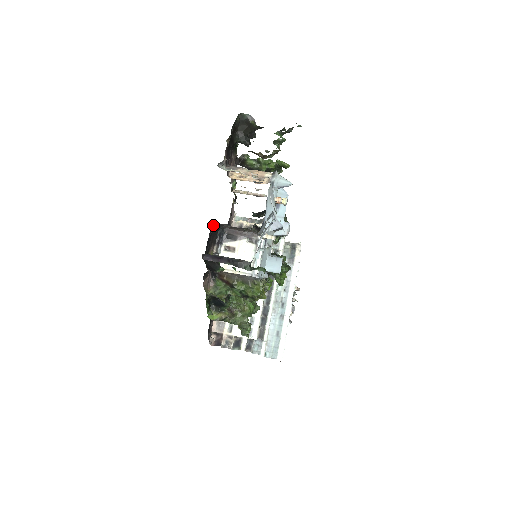
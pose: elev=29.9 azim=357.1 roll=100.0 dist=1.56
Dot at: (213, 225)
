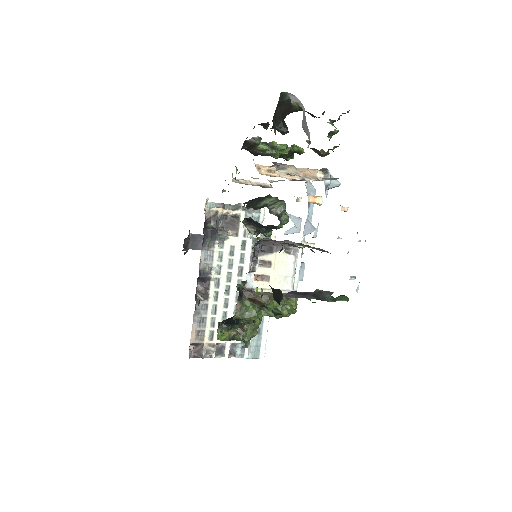
Dot at: occluded
